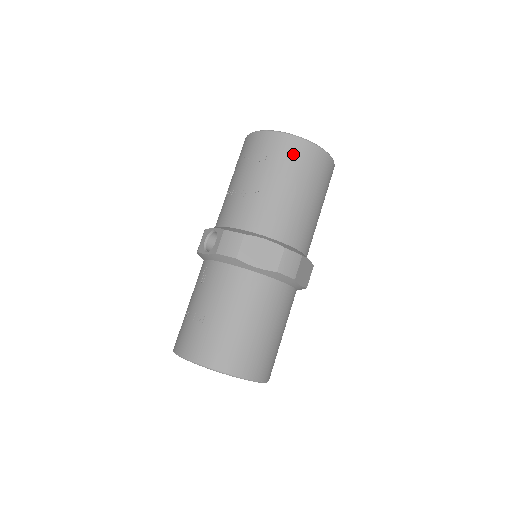
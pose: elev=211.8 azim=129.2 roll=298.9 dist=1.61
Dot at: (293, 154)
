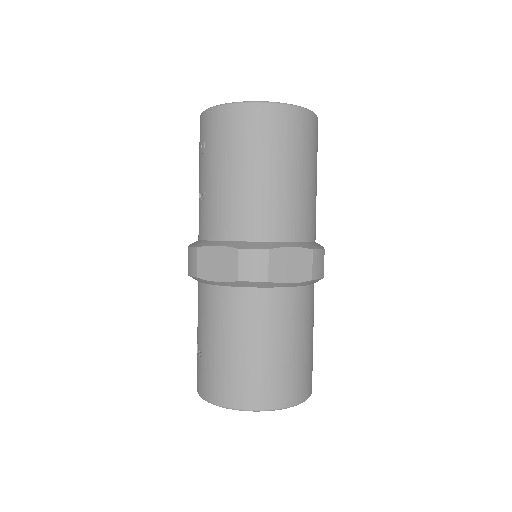
Dot at: (224, 129)
